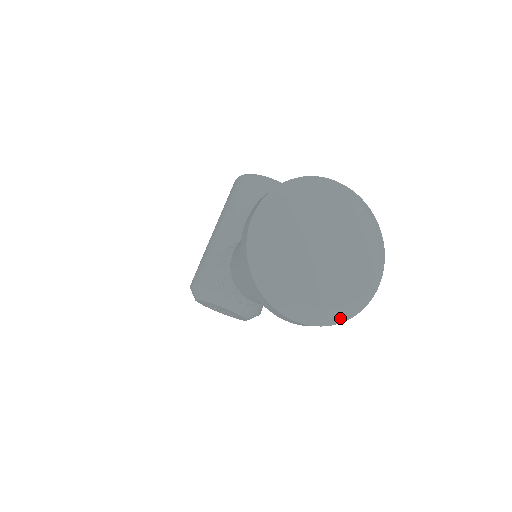
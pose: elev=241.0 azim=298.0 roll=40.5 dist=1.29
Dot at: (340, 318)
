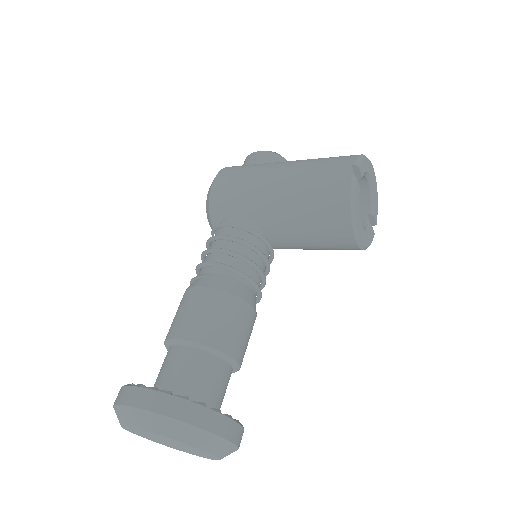
Dot at: occluded
